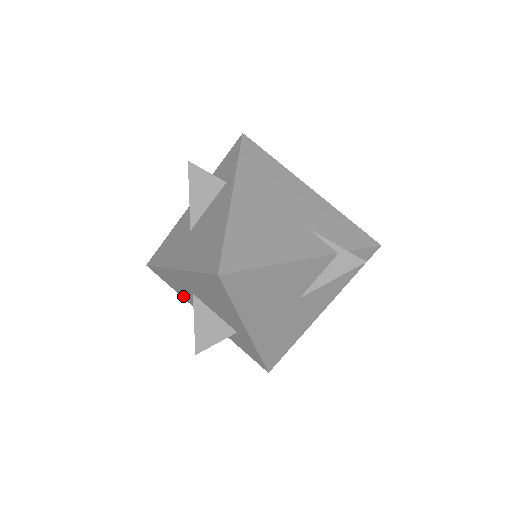
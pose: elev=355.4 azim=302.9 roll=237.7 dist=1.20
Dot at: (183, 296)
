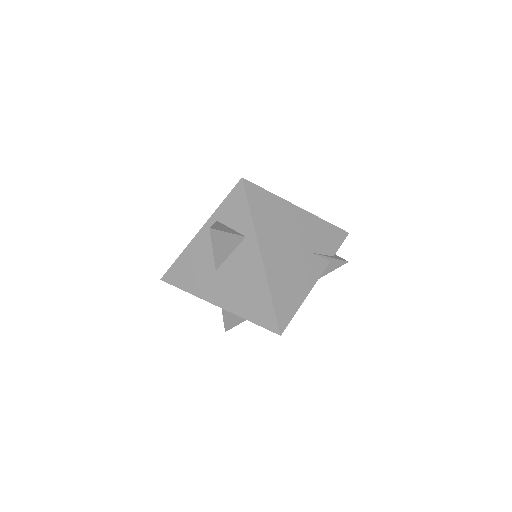
Dot at: occluded
